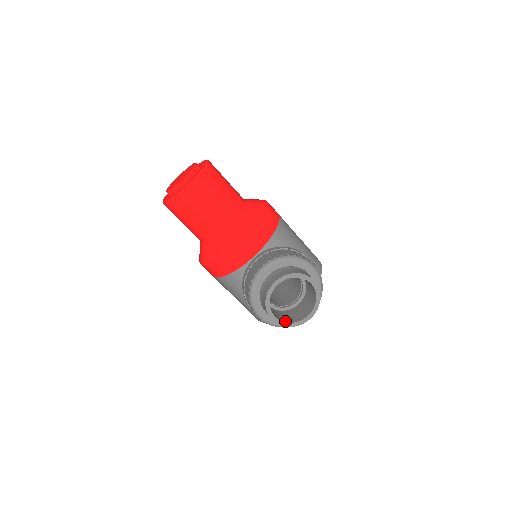
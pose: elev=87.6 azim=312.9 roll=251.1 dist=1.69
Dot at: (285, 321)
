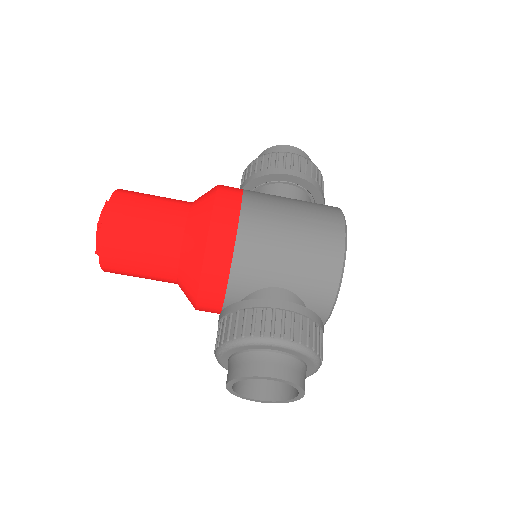
Dot at: (276, 398)
